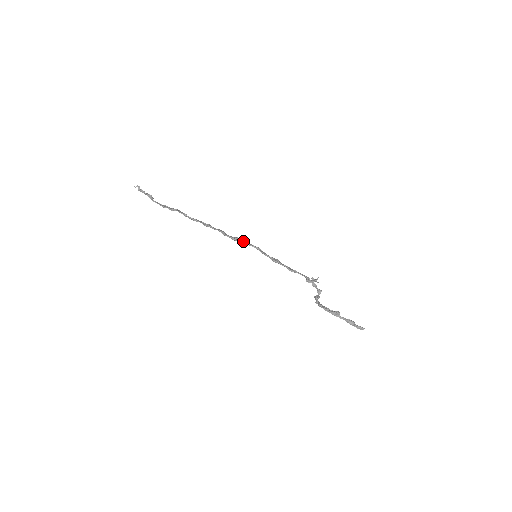
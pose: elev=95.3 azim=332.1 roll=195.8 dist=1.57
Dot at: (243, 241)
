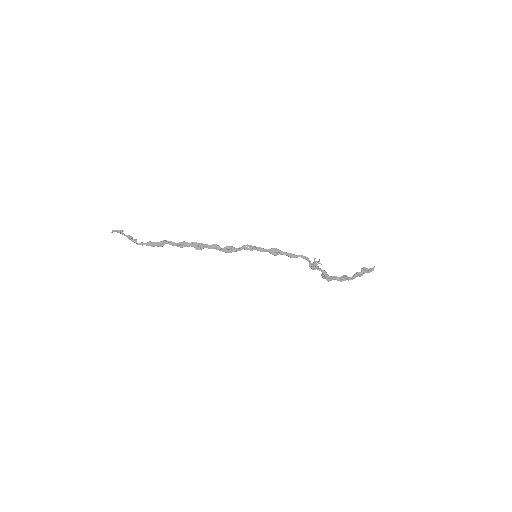
Dot at: occluded
